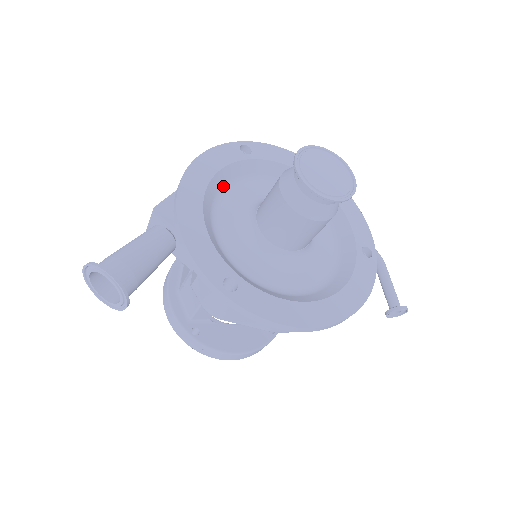
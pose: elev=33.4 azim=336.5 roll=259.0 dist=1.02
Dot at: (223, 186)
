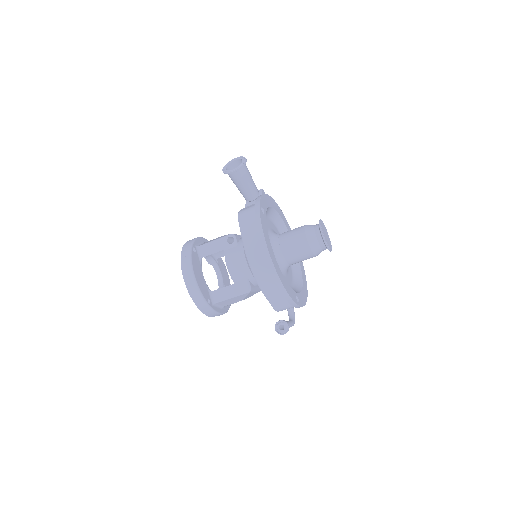
Dot at: (279, 227)
